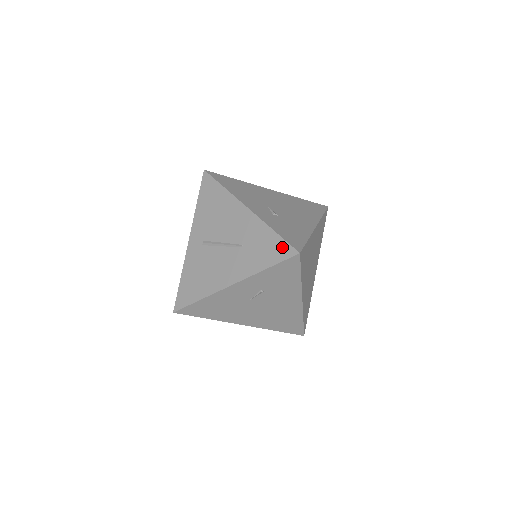
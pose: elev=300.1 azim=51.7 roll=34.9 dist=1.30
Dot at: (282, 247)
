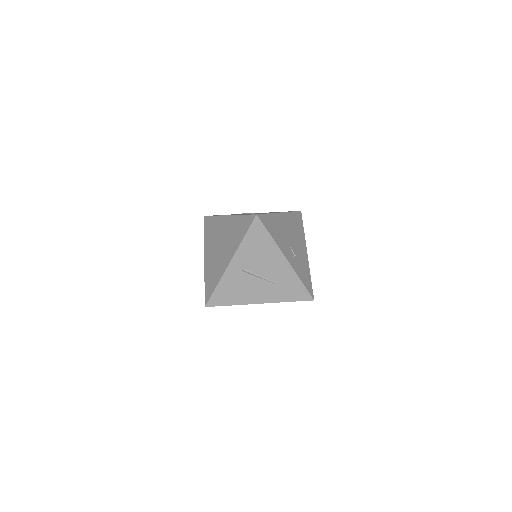
Dot at: (304, 293)
